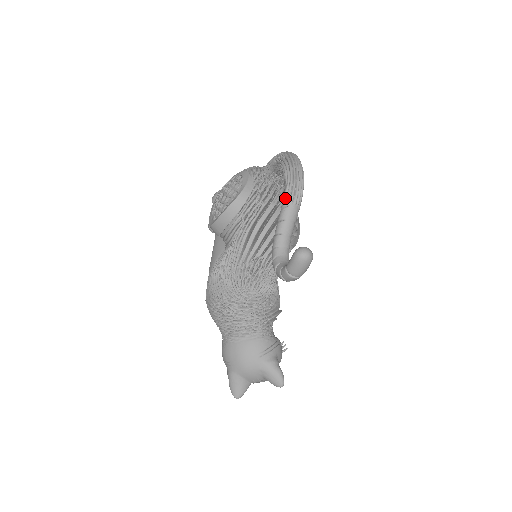
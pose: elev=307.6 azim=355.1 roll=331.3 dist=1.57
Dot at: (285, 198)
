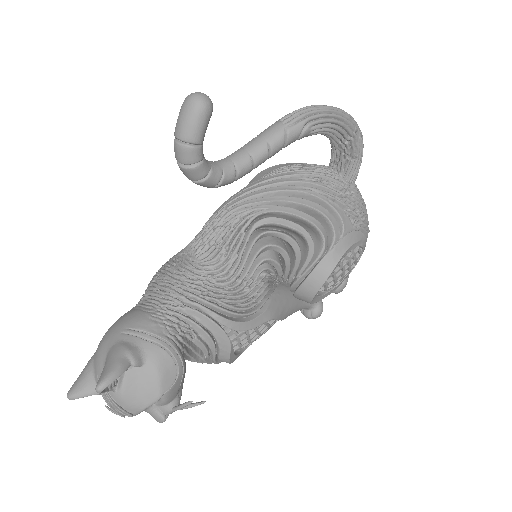
Dot at: occluded
